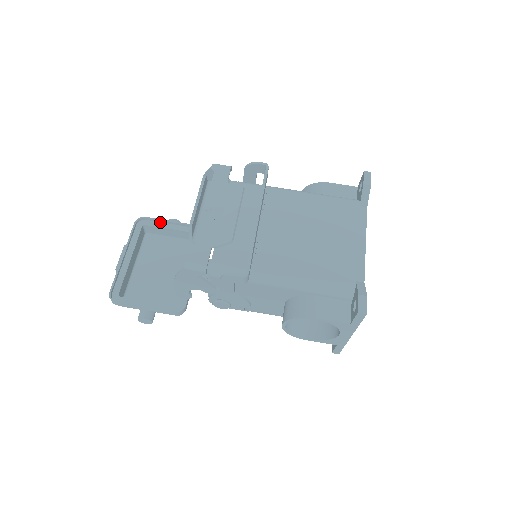
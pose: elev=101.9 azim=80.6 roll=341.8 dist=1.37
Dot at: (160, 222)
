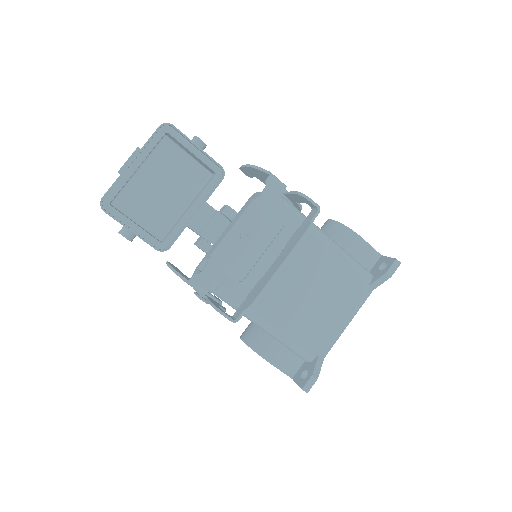
Dot at: (186, 139)
